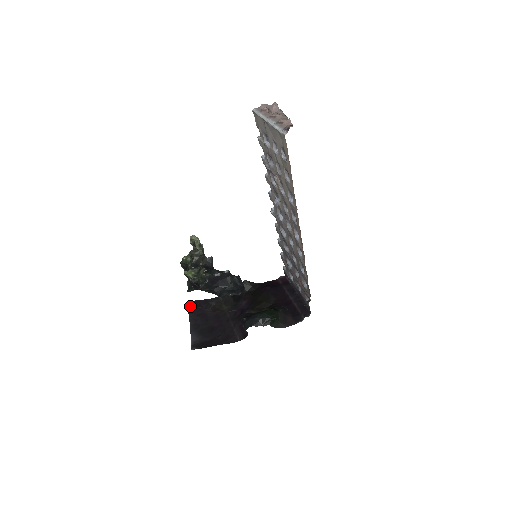
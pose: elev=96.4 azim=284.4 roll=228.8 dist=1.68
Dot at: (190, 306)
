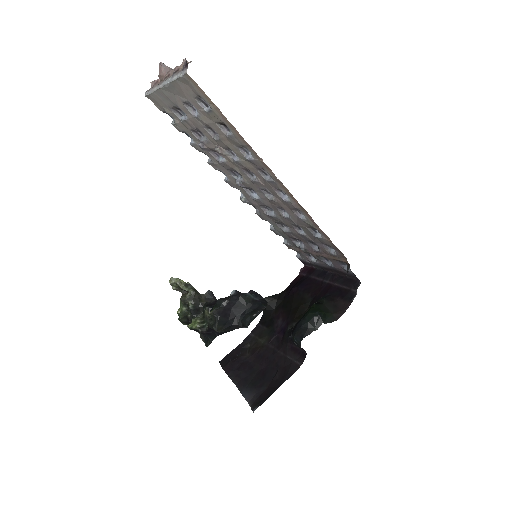
Dot at: (223, 365)
